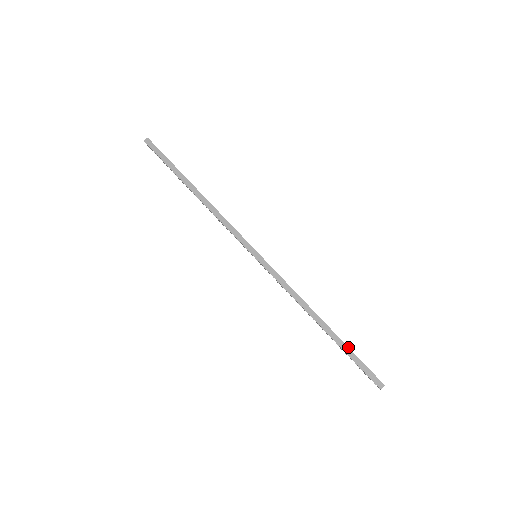
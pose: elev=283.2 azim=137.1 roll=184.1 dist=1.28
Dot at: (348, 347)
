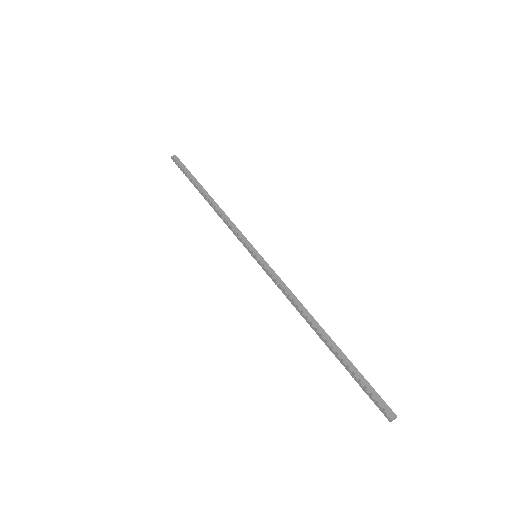
Dot at: occluded
